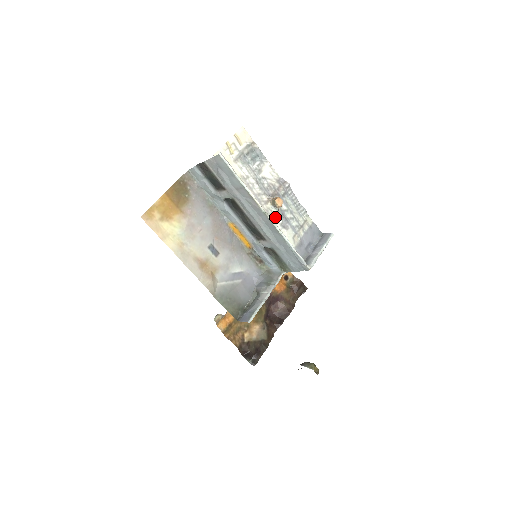
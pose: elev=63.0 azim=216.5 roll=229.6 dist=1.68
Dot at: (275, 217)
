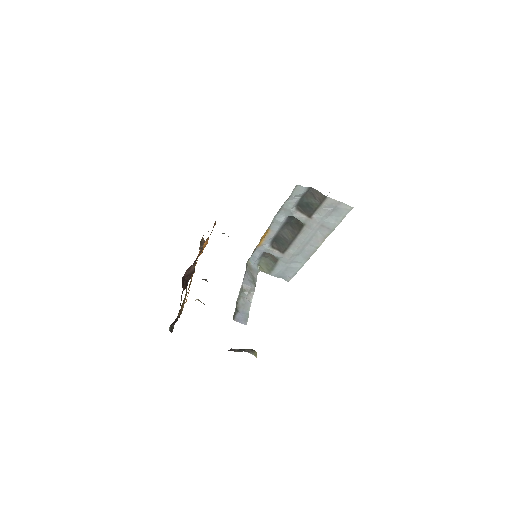
Dot at: occluded
